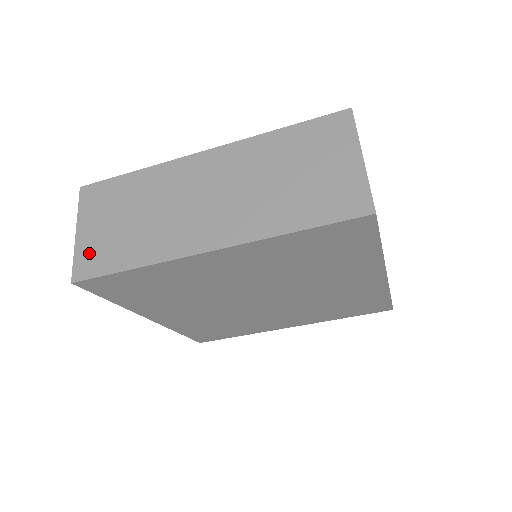
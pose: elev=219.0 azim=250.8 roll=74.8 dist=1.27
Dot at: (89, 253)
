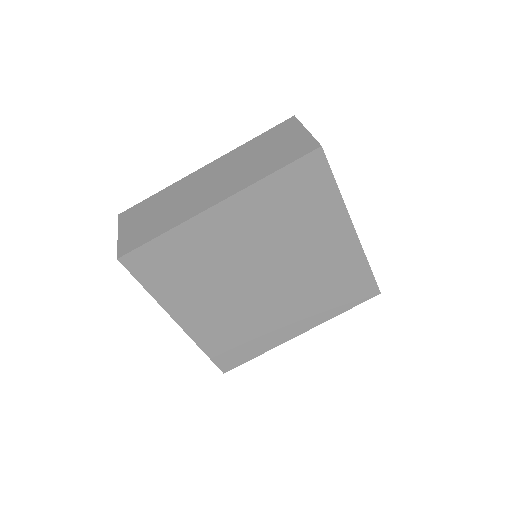
Dot at: (129, 240)
